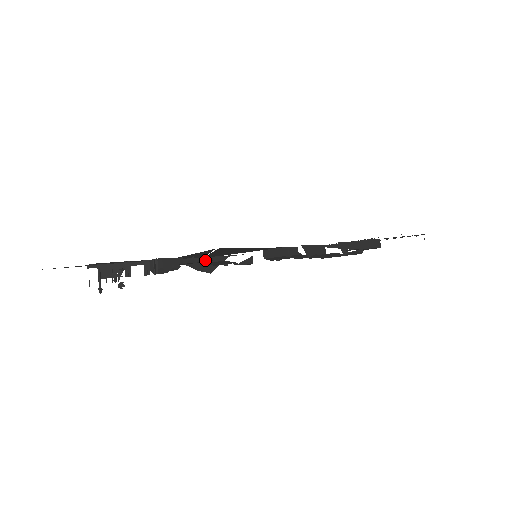
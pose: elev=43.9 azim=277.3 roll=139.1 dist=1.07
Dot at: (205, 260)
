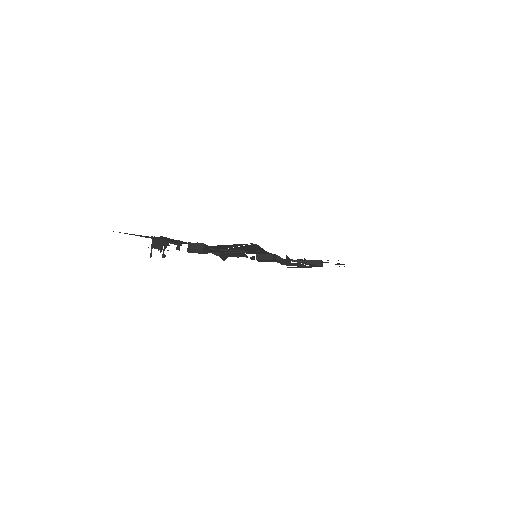
Dot at: occluded
